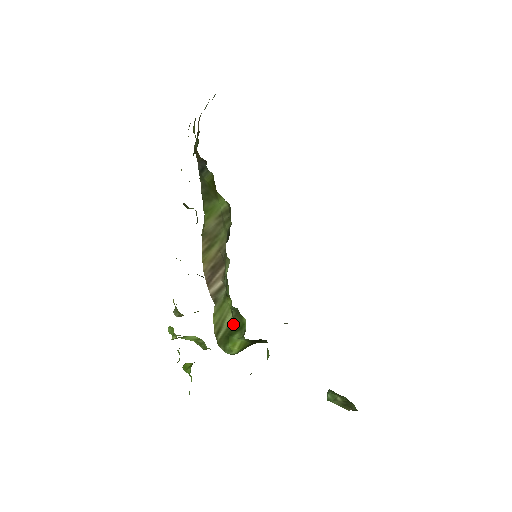
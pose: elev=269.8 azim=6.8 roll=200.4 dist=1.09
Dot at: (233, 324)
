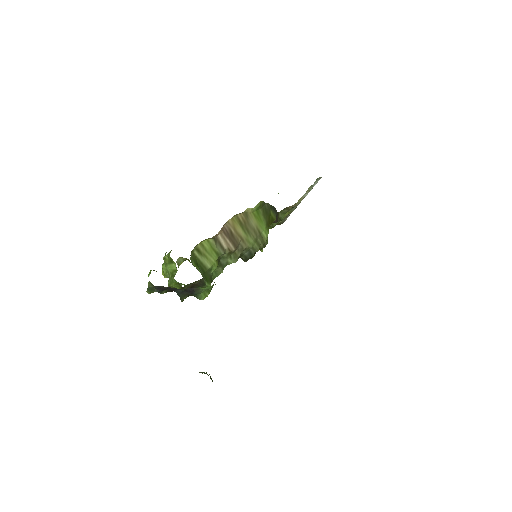
Dot at: (205, 270)
